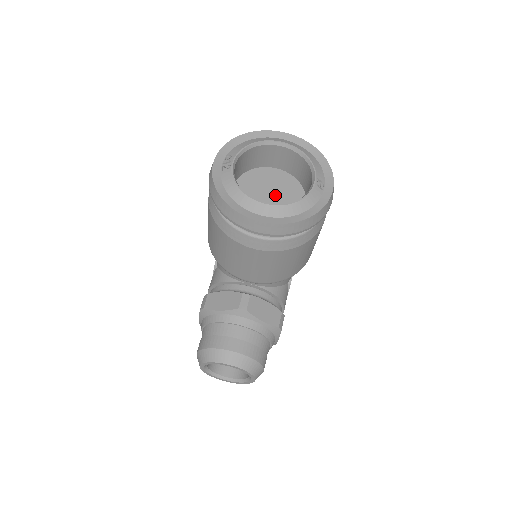
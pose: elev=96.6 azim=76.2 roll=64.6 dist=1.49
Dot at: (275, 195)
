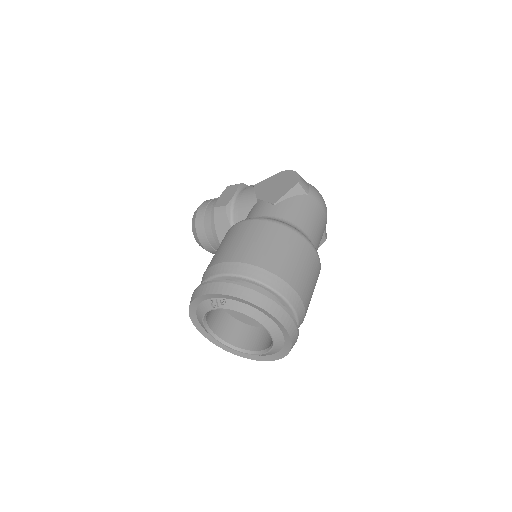
Dot at: occluded
